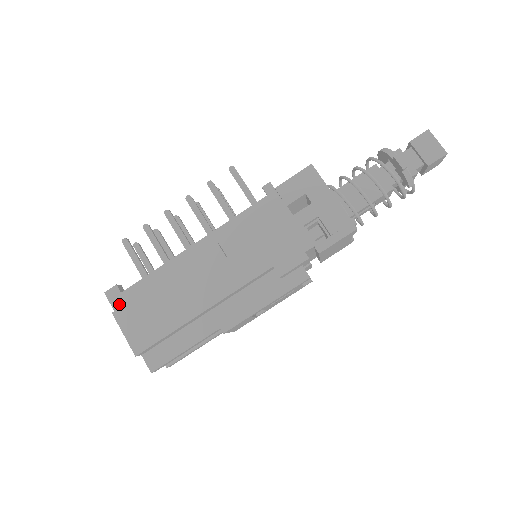
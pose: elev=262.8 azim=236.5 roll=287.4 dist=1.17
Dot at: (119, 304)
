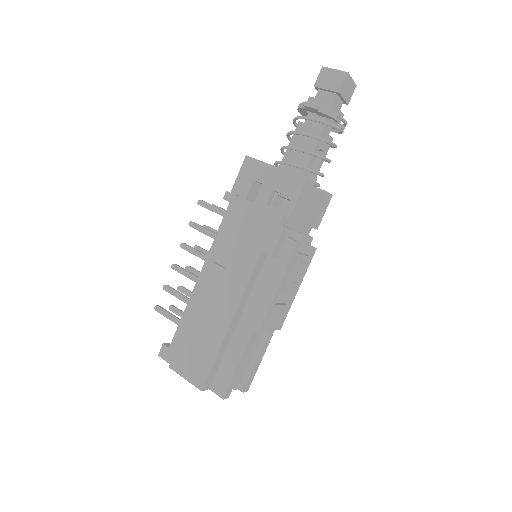
Dot at: occluded
